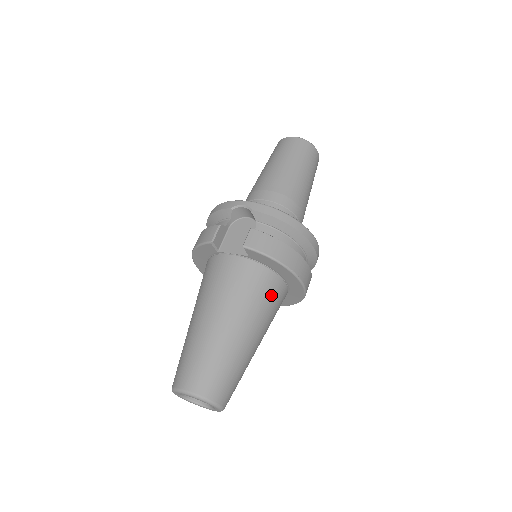
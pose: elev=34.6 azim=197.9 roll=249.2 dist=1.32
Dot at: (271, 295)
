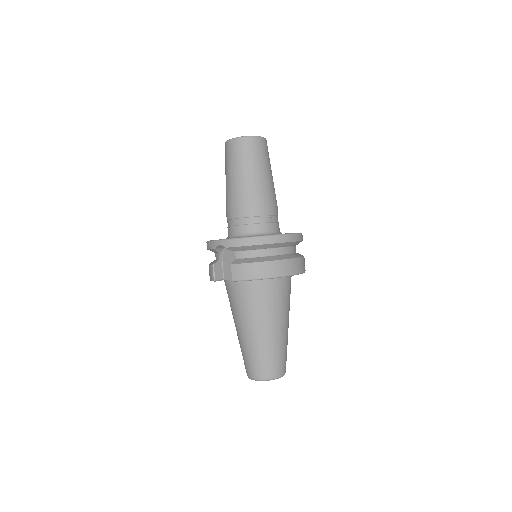
Dot at: (274, 294)
